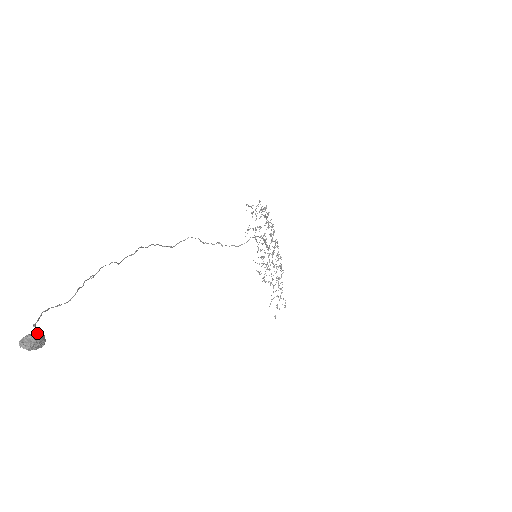
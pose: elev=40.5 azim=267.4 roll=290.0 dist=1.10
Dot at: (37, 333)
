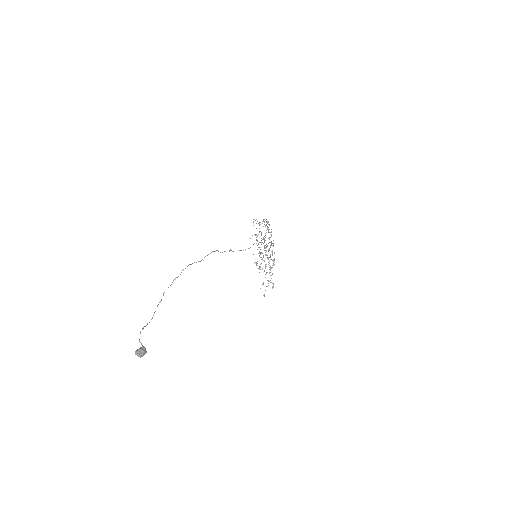
Dot at: (143, 348)
